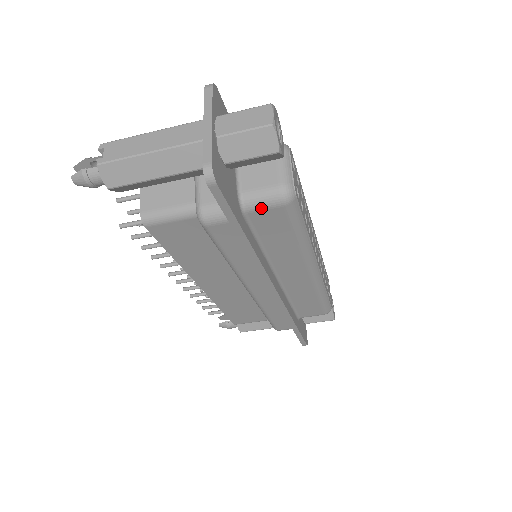
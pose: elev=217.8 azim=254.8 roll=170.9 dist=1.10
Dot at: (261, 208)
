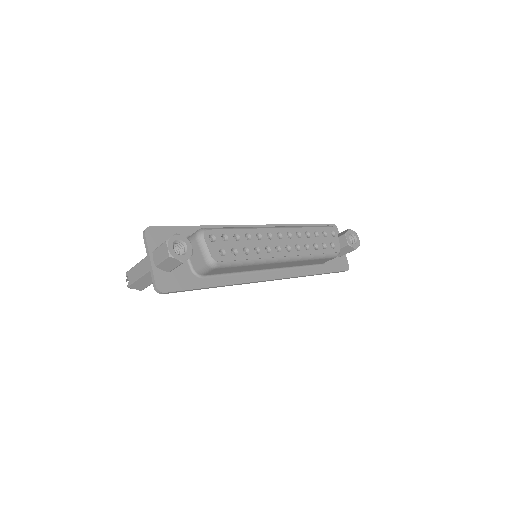
Dot at: (207, 272)
